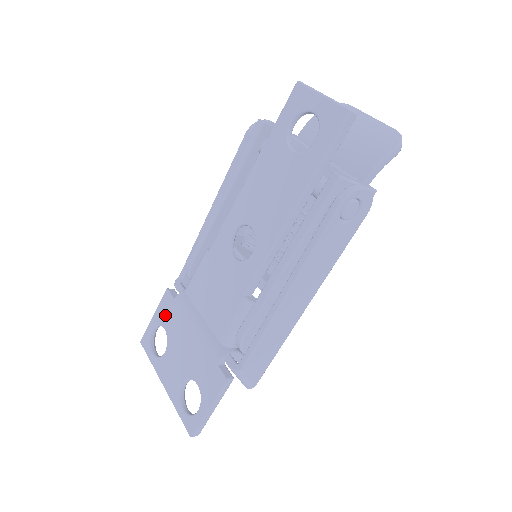
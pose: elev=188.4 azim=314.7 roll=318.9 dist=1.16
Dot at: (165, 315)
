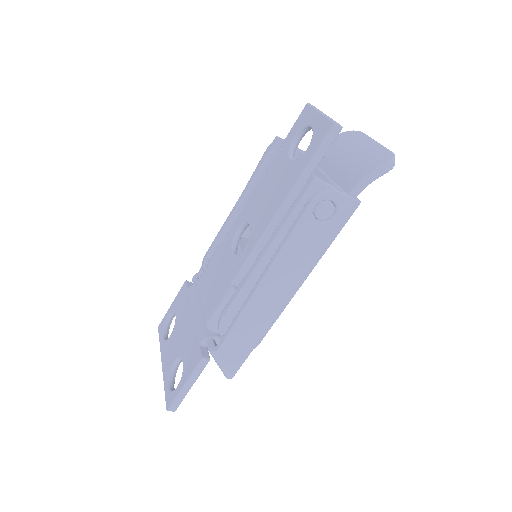
Dot at: (179, 303)
